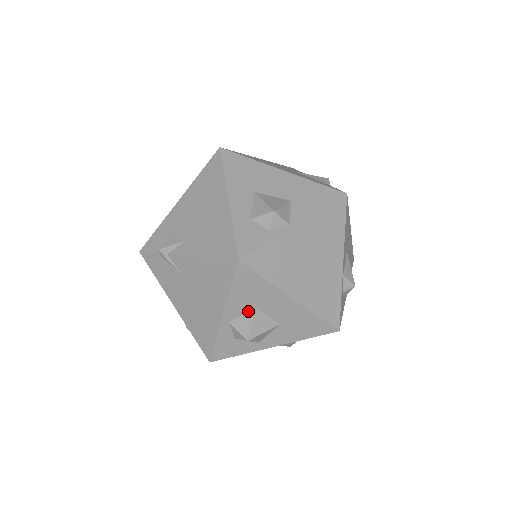
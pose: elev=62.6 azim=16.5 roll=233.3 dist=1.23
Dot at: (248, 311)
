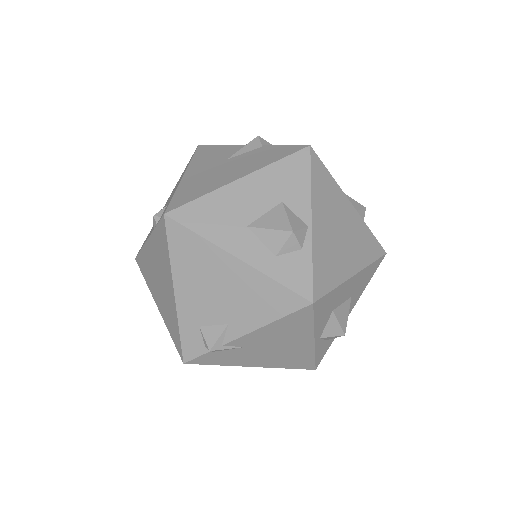
Dot at: (329, 318)
